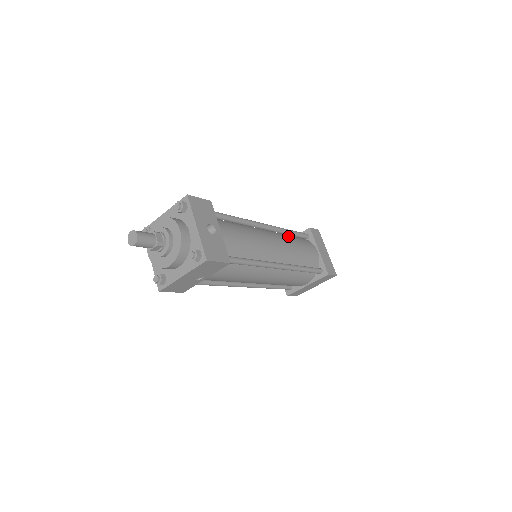
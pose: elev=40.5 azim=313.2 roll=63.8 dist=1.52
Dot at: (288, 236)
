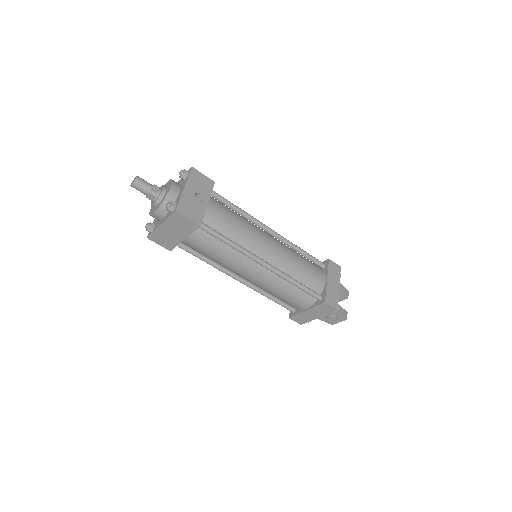
Dot at: (296, 252)
